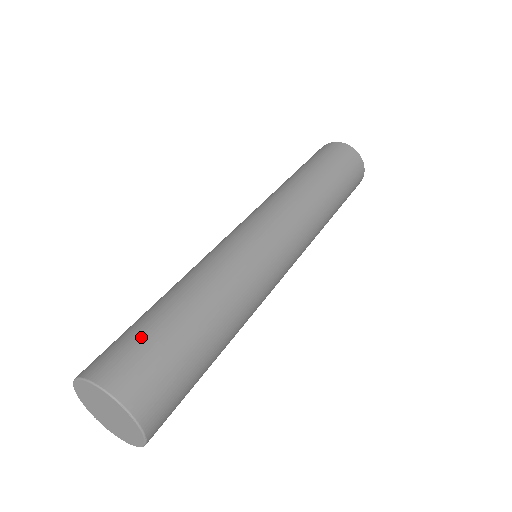
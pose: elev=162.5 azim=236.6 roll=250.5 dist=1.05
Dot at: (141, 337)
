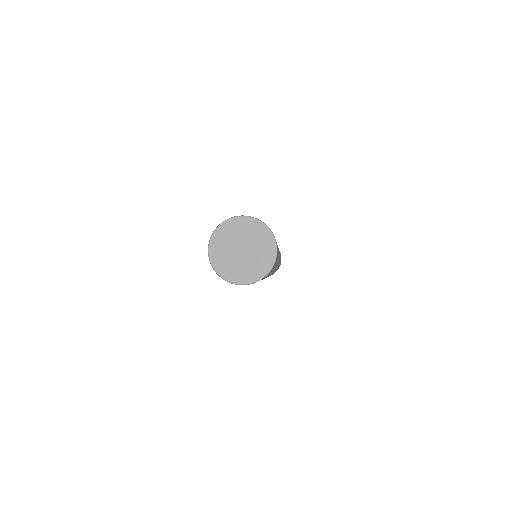
Dot at: occluded
